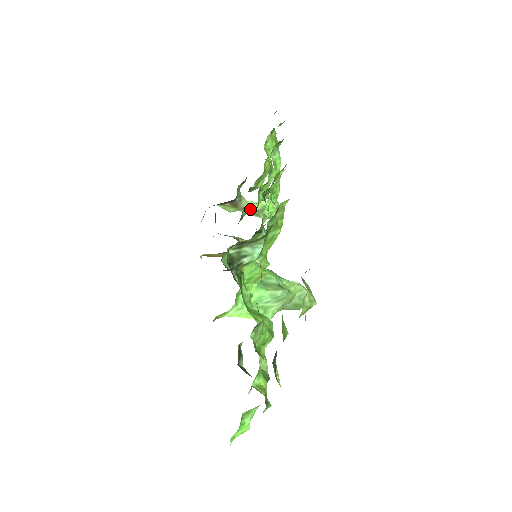
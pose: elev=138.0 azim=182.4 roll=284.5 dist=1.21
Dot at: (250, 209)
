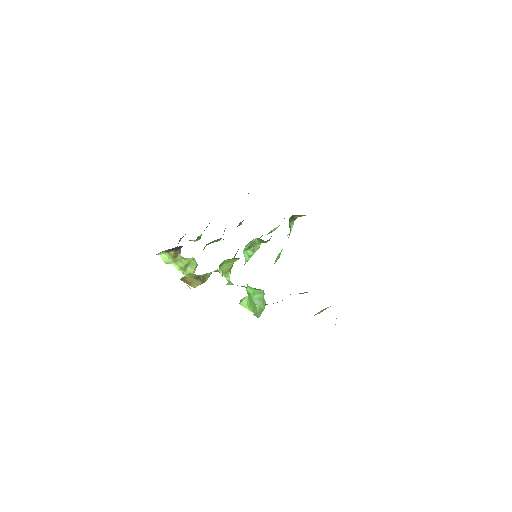
Dot at: (182, 262)
